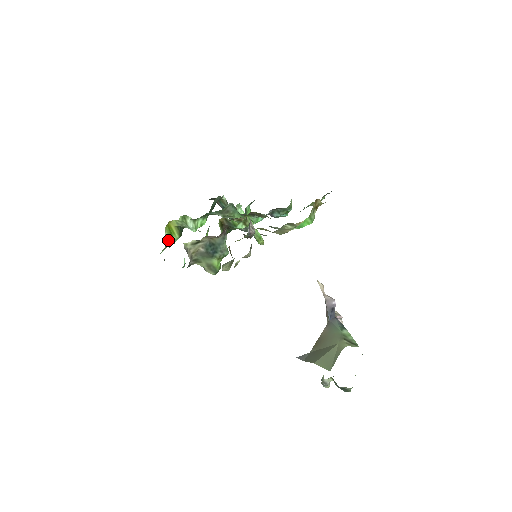
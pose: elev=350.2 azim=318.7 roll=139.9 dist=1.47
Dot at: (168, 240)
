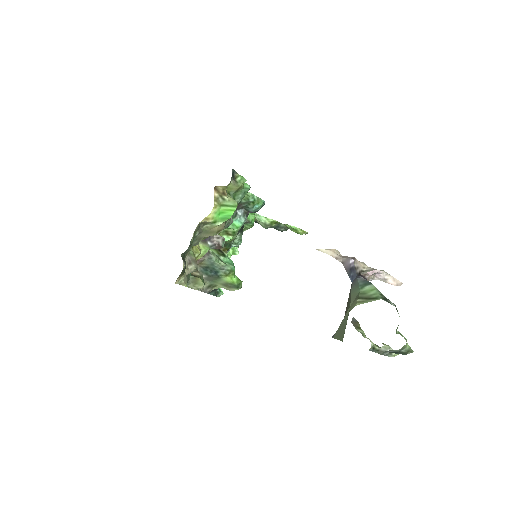
Dot at: occluded
